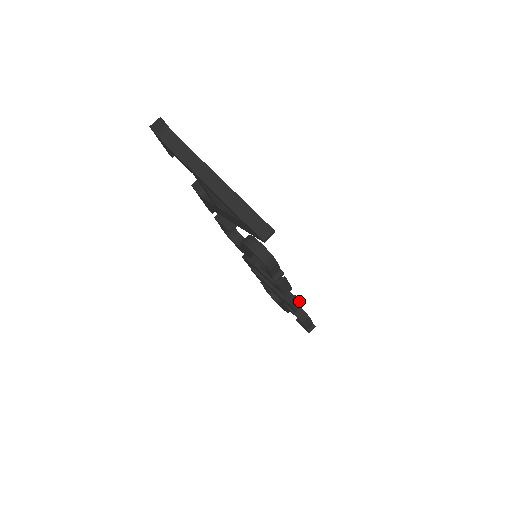
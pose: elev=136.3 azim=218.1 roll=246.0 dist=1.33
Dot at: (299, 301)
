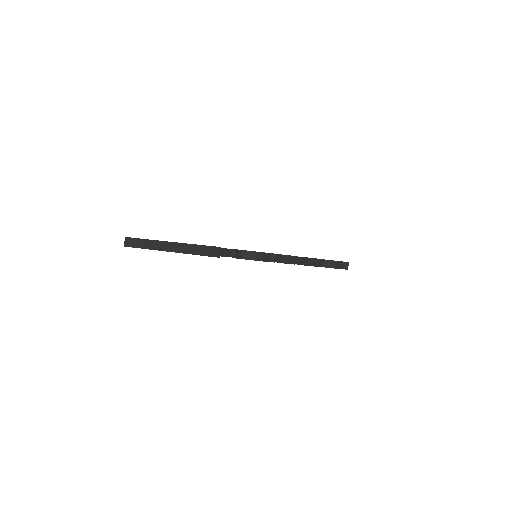
Dot at: (312, 258)
